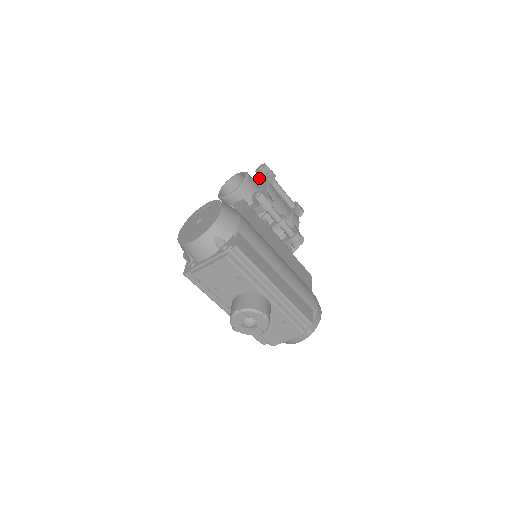
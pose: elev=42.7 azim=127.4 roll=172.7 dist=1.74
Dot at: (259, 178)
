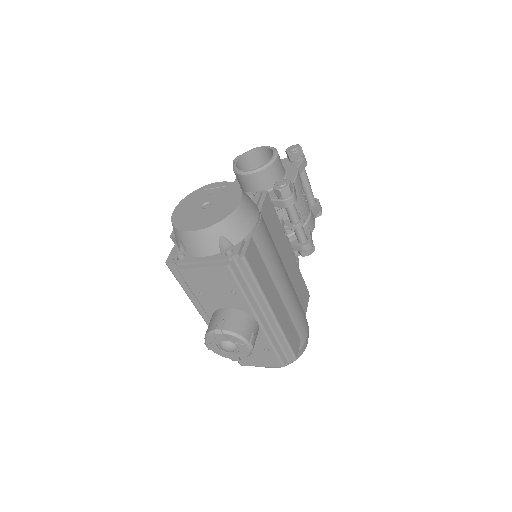
Dot at: (287, 159)
